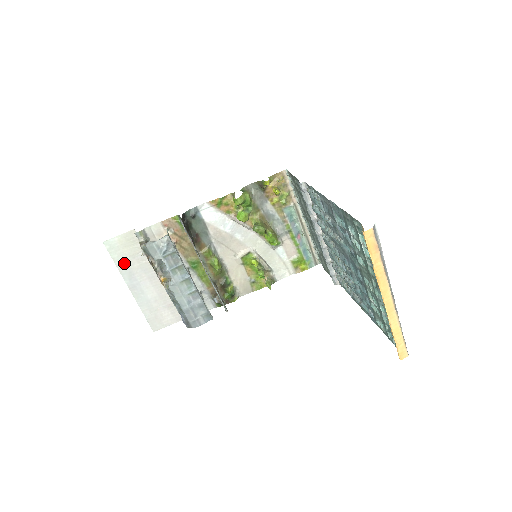
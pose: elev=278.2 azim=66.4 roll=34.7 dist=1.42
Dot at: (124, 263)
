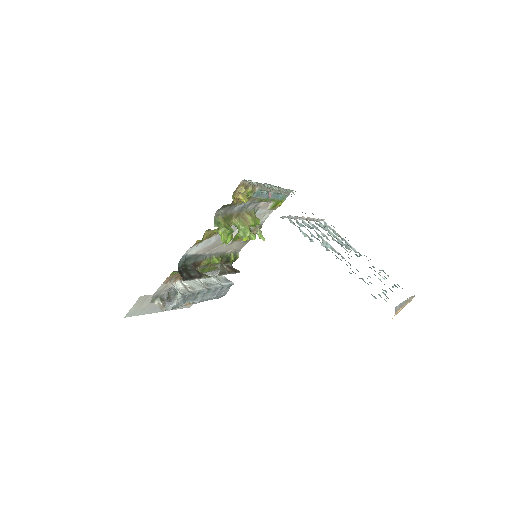
Dot at: (147, 310)
